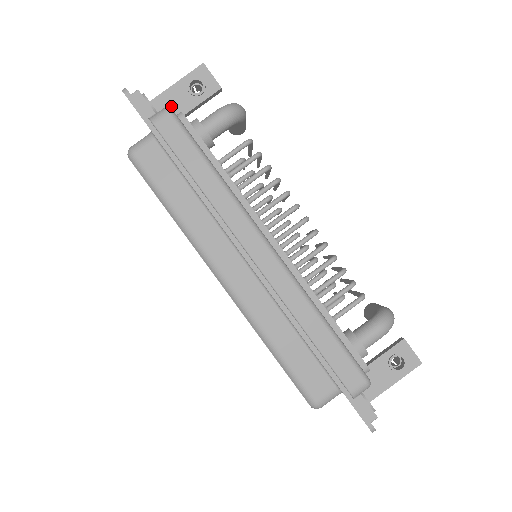
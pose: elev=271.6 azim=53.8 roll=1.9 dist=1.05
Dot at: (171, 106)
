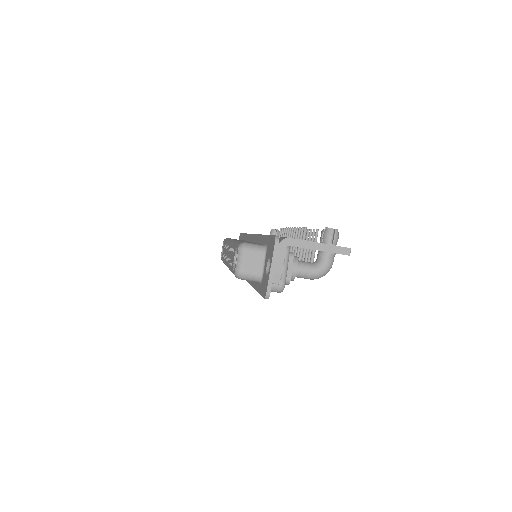
Dot at: occluded
